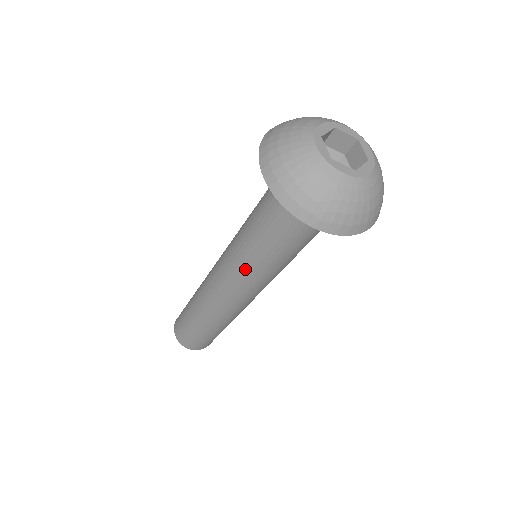
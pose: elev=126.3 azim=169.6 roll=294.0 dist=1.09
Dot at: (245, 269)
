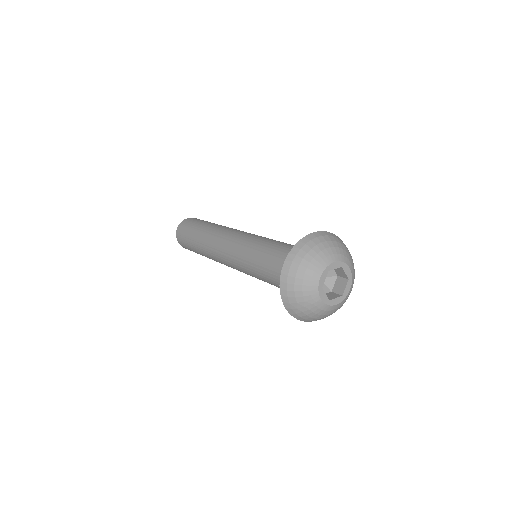
Dot at: (243, 264)
